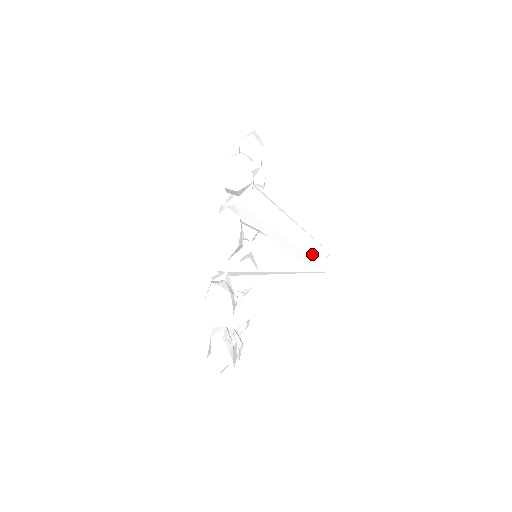
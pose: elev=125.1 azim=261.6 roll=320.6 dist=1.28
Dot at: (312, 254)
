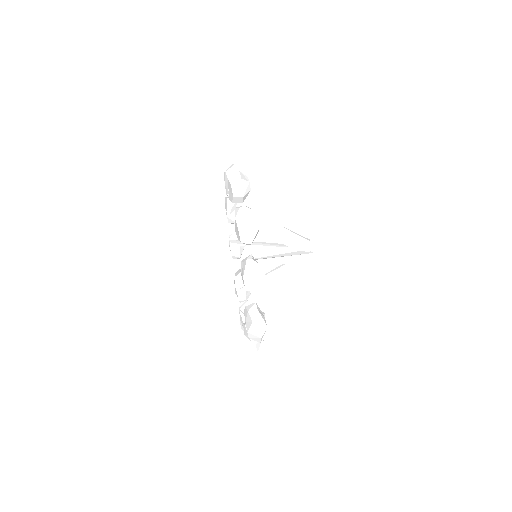
Dot at: (299, 241)
